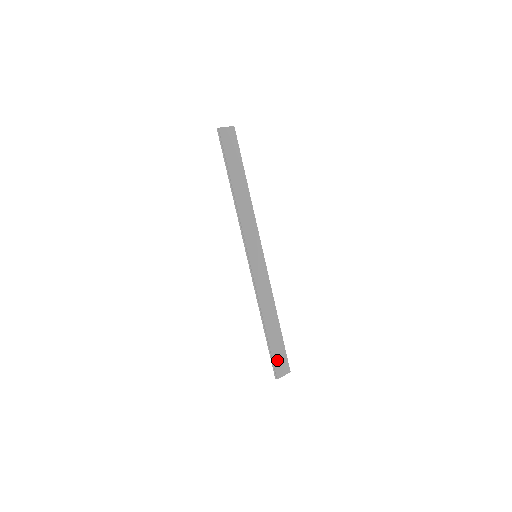
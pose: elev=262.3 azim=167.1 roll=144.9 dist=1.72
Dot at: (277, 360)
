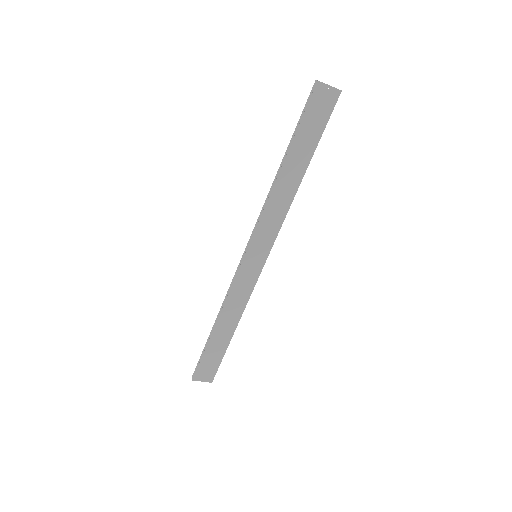
Dot at: (205, 364)
